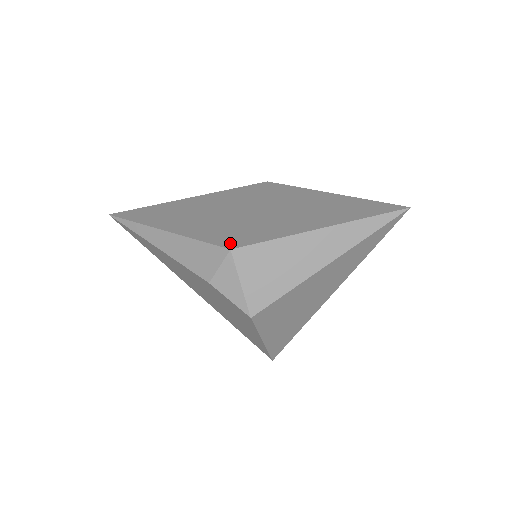
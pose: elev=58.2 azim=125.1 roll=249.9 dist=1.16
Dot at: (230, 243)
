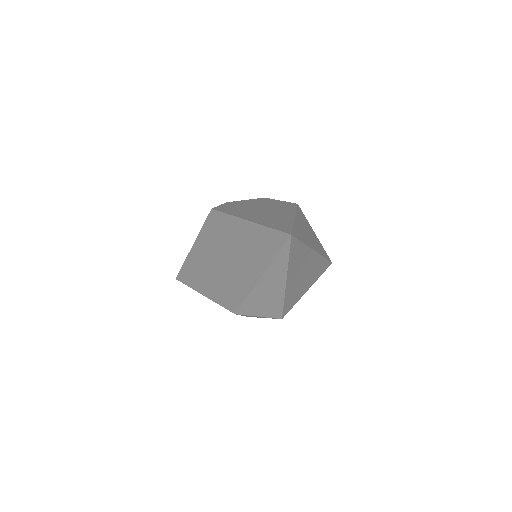
Dot at: (231, 307)
